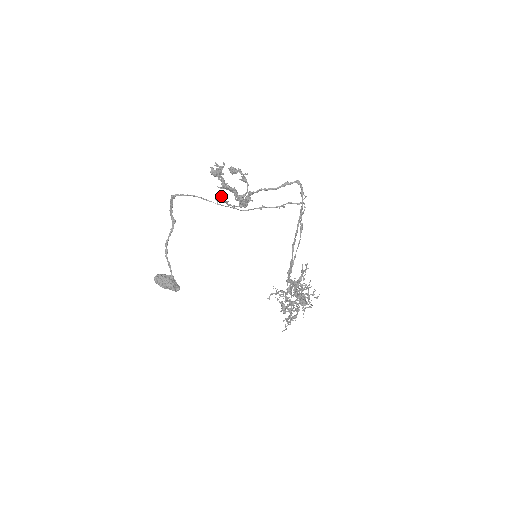
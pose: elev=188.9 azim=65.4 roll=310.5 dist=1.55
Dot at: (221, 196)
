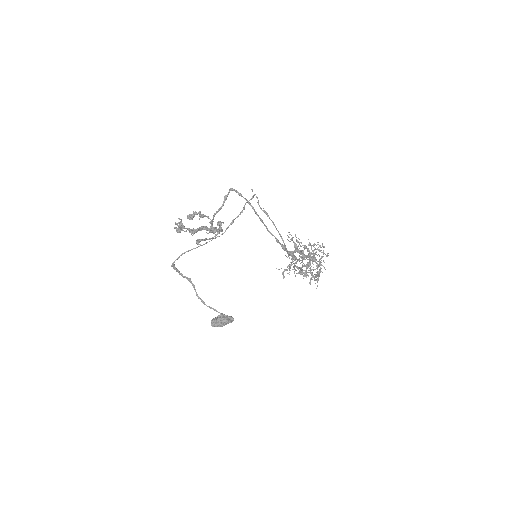
Dot at: (198, 239)
